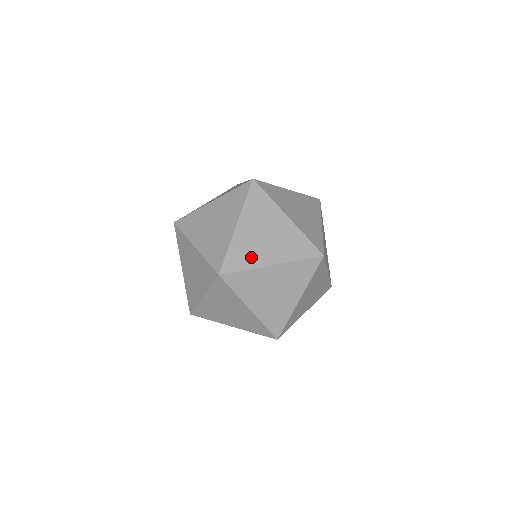
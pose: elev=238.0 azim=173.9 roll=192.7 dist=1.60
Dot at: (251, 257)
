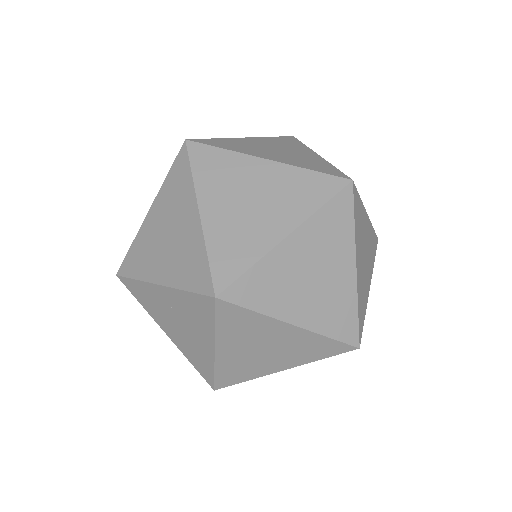
Dot at: (365, 296)
